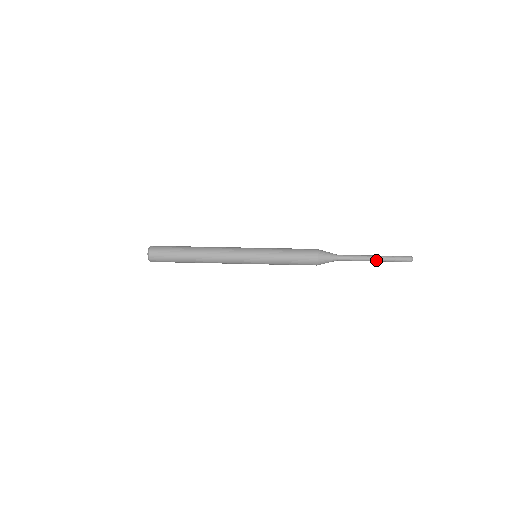
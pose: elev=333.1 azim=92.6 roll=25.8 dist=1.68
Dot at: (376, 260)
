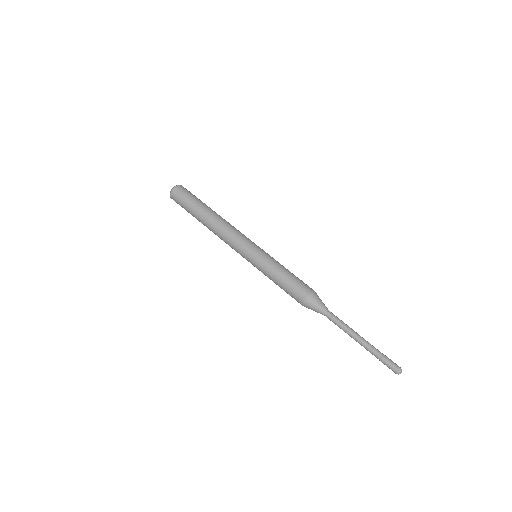
Dot at: (363, 343)
